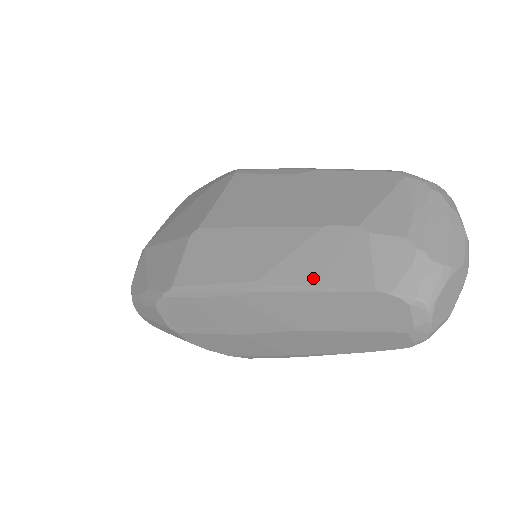
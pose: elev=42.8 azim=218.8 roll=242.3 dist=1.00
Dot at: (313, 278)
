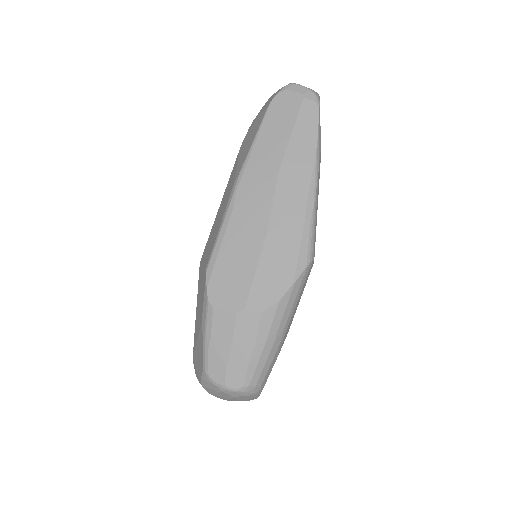
Dot at: (250, 144)
